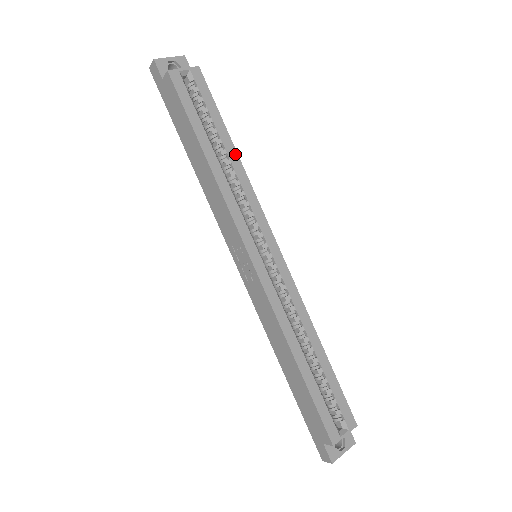
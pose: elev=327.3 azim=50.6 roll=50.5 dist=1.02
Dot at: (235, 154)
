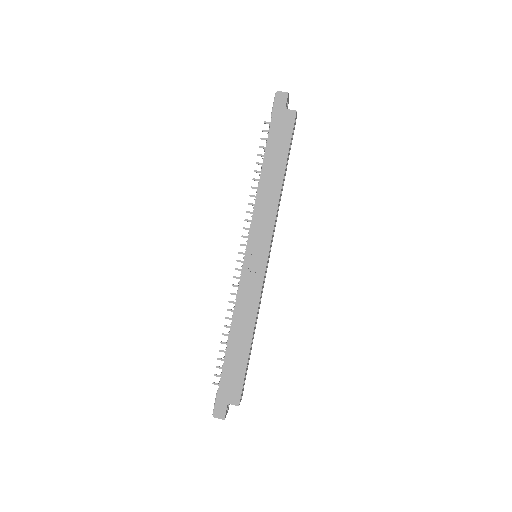
Dot at: occluded
